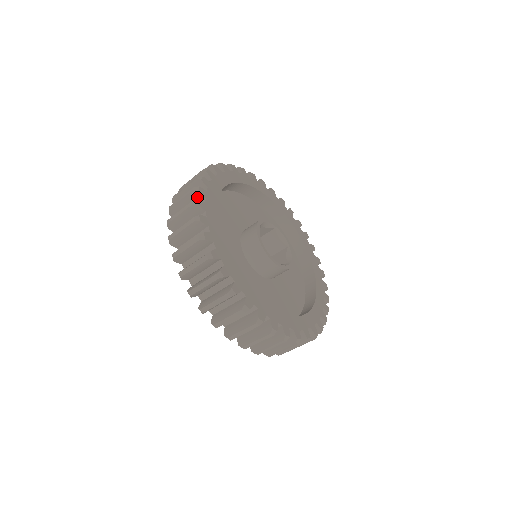
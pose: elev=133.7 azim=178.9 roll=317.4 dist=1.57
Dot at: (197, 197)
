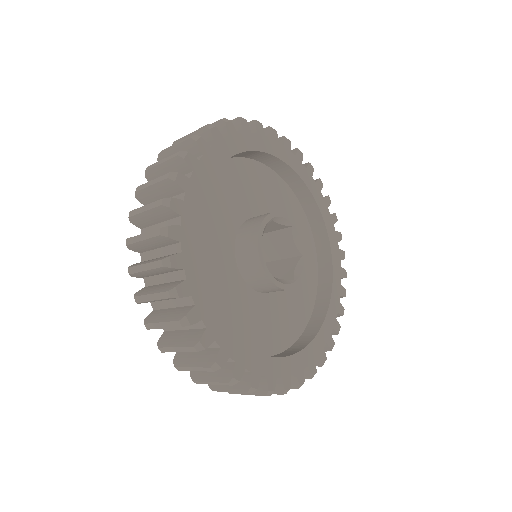
Dot at: (266, 134)
